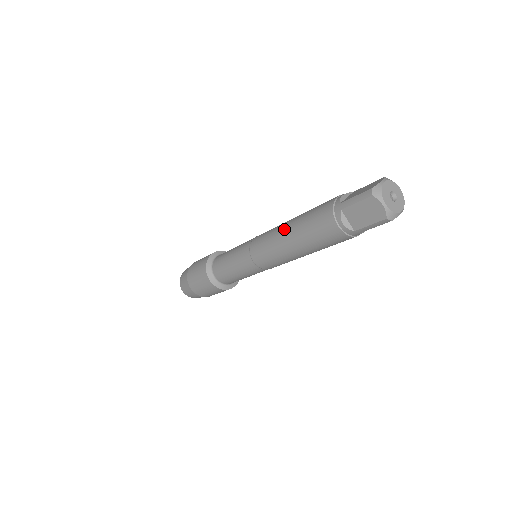
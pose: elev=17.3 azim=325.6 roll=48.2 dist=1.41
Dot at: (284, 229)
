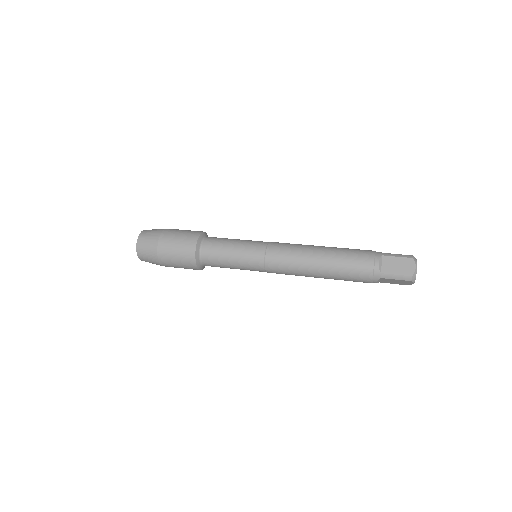
Dot at: (314, 267)
